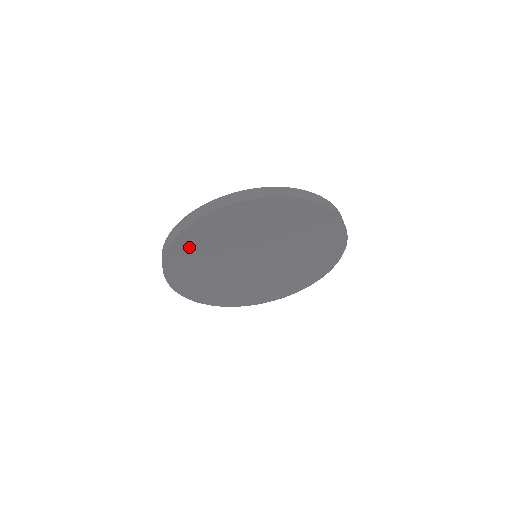
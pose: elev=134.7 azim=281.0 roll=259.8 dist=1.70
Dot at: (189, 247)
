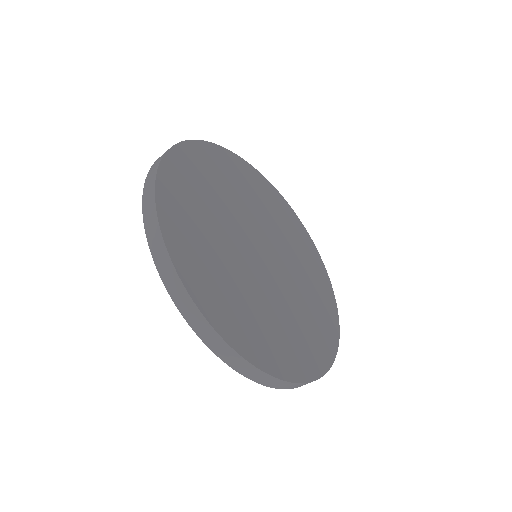
Dot at: (180, 196)
